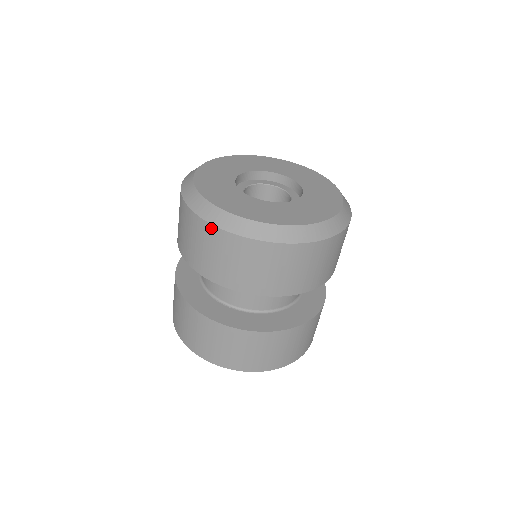
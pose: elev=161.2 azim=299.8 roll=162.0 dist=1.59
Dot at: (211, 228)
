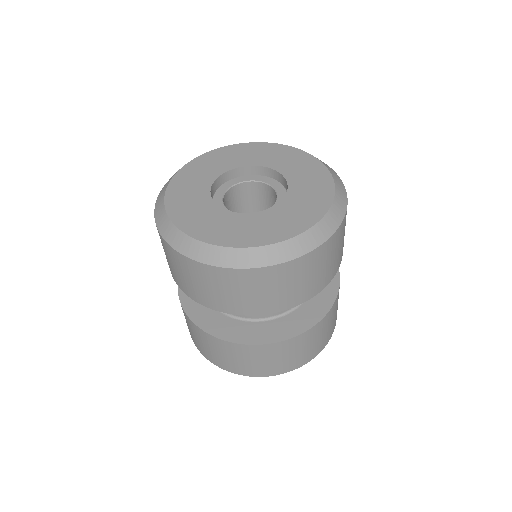
Dot at: occluded
